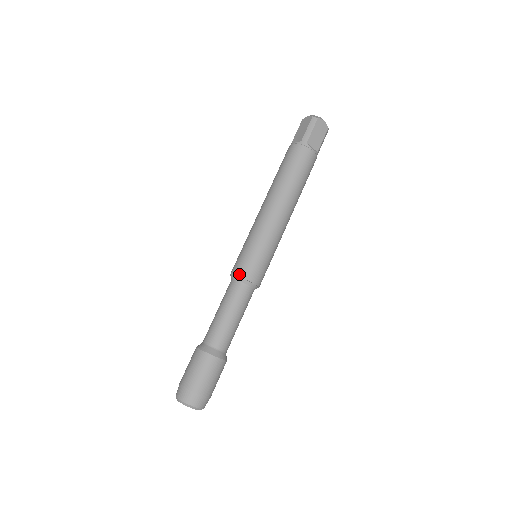
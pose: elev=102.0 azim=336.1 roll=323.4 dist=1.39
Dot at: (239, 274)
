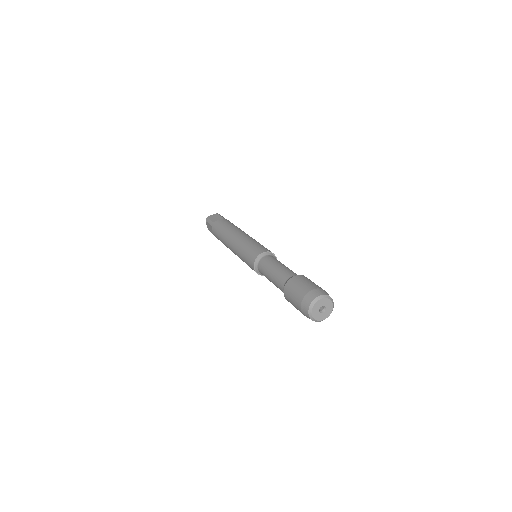
Dot at: (253, 262)
